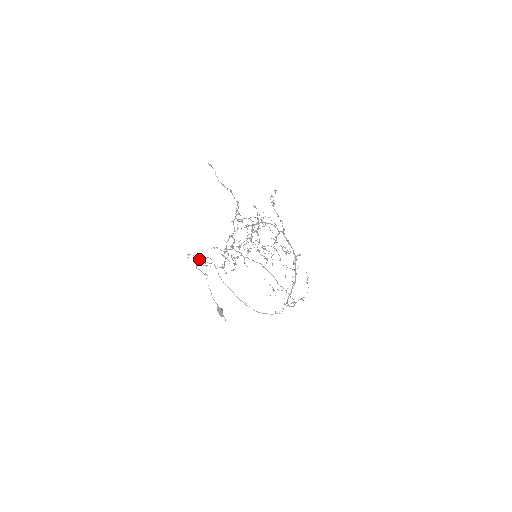
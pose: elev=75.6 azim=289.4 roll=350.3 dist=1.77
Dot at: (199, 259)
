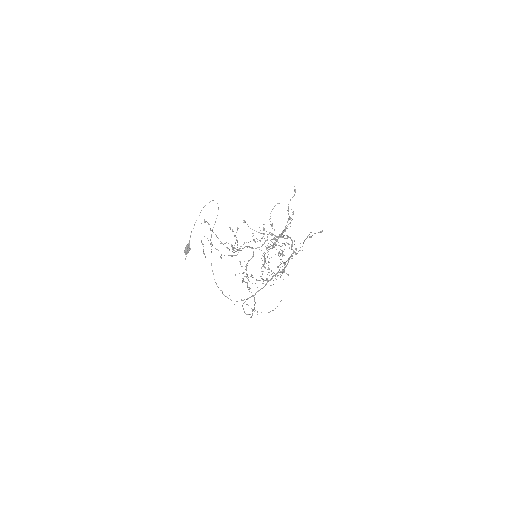
Dot at: (210, 228)
